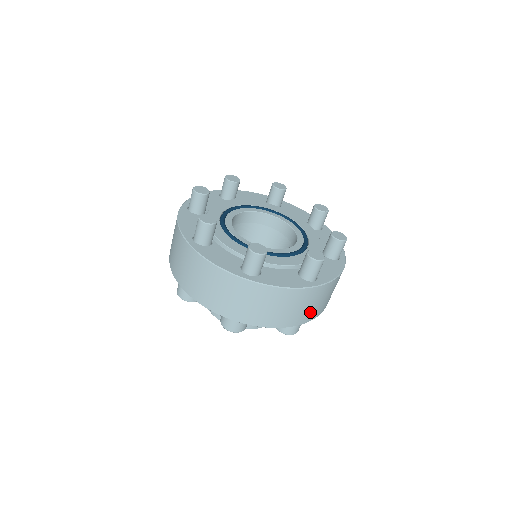
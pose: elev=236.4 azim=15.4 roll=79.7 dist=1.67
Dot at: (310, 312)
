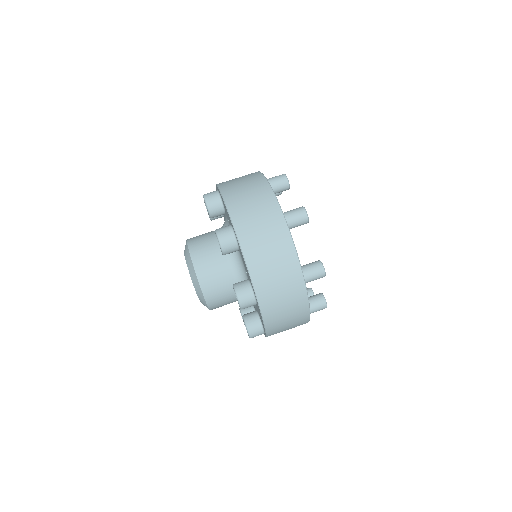
Dot at: (279, 332)
